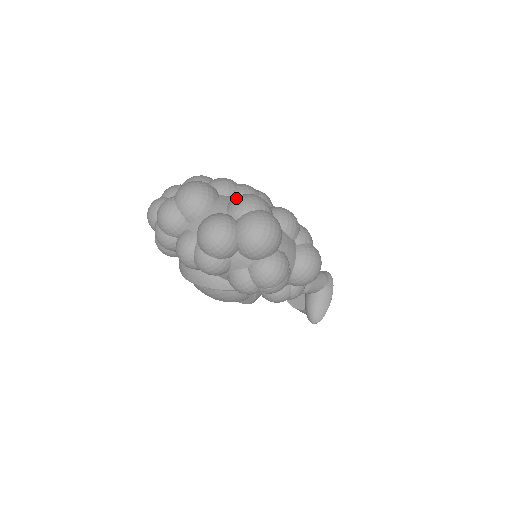
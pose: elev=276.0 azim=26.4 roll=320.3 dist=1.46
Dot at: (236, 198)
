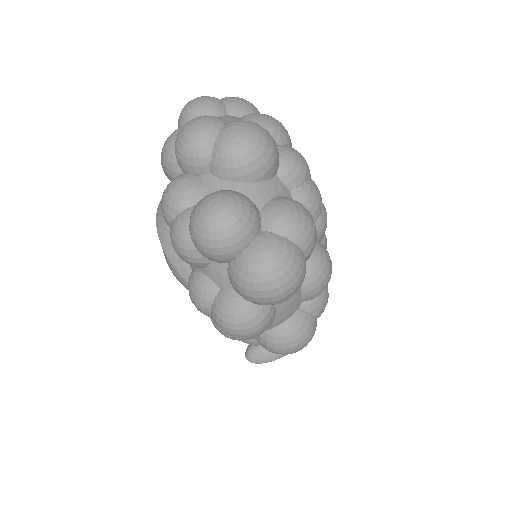
Dot at: (288, 202)
